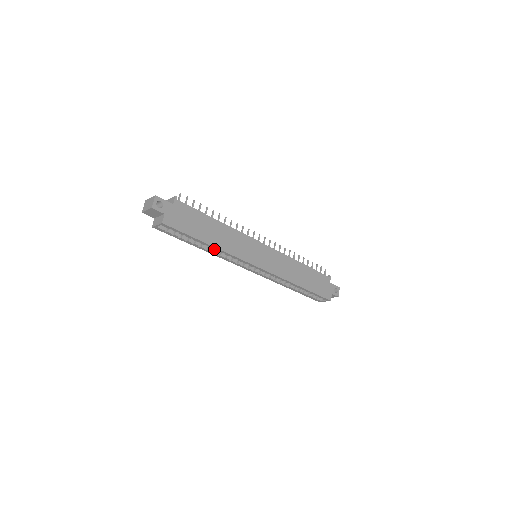
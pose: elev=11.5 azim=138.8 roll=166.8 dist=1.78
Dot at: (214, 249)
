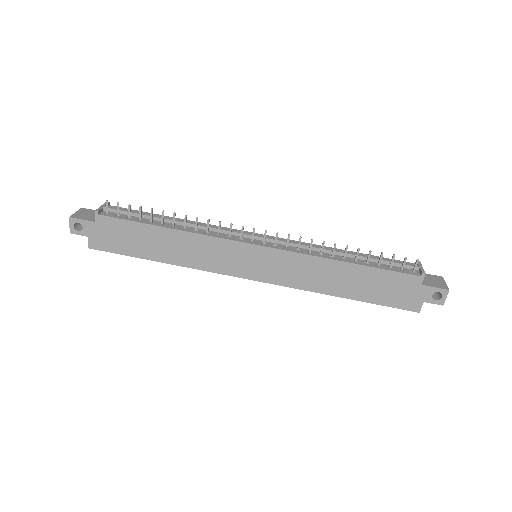
Dot at: occluded
